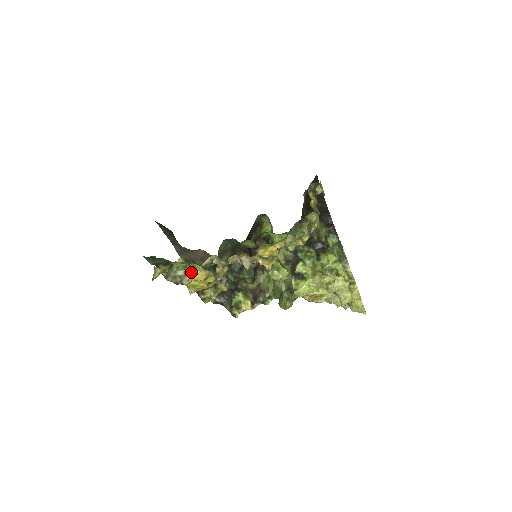
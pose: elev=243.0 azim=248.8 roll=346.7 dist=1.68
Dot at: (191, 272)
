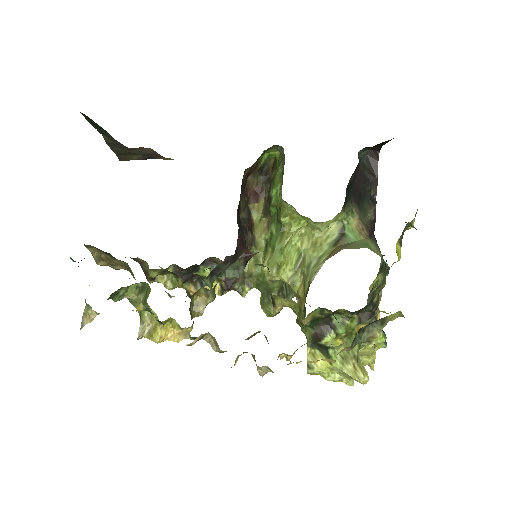
Dot at: (156, 327)
